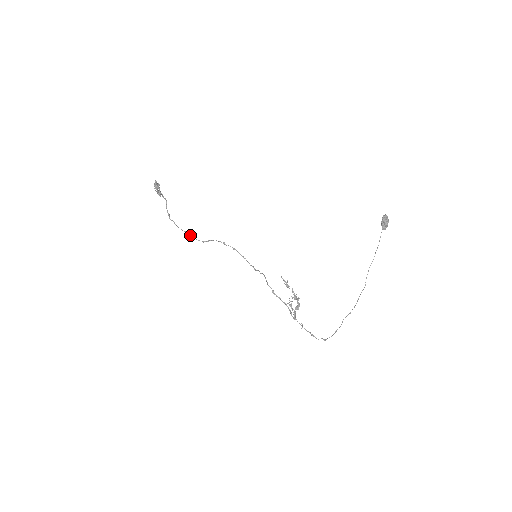
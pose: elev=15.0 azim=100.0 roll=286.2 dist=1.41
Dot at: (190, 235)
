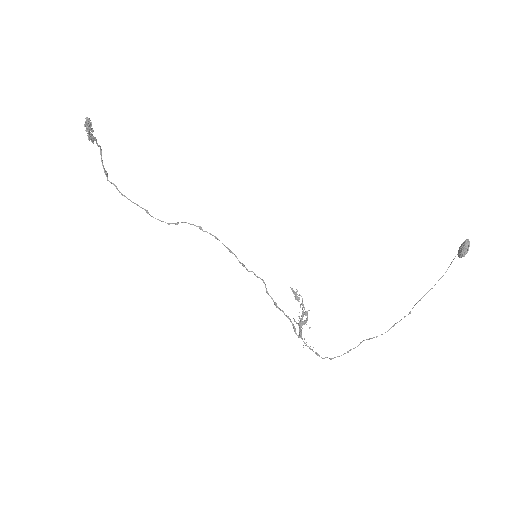
Dot at: (146, 211)
